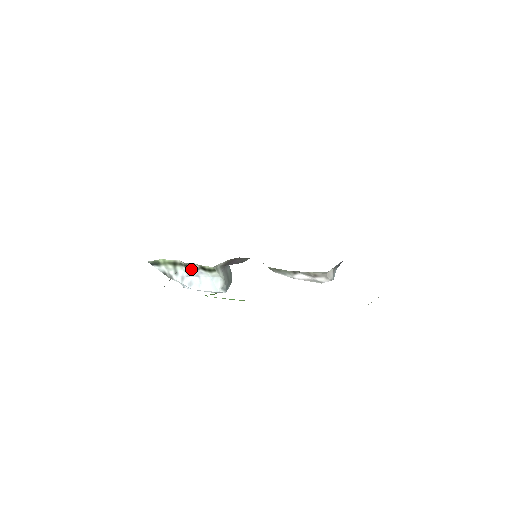
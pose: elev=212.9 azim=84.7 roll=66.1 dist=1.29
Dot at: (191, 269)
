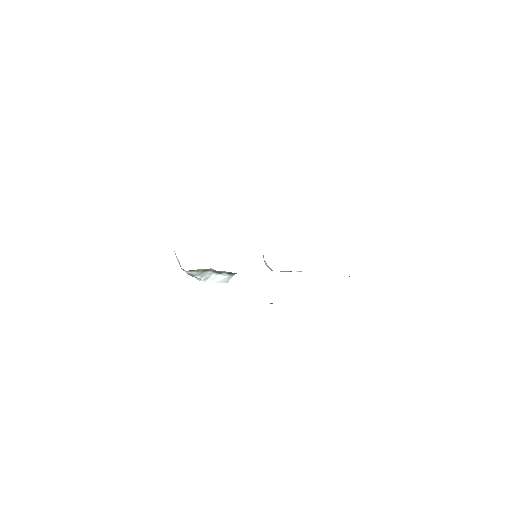
Dot at: (218, 273)
